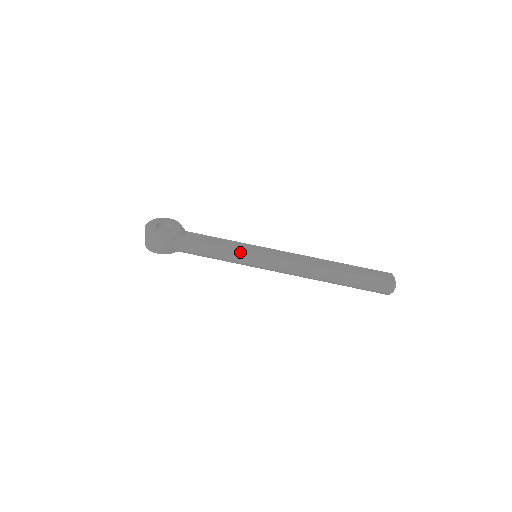
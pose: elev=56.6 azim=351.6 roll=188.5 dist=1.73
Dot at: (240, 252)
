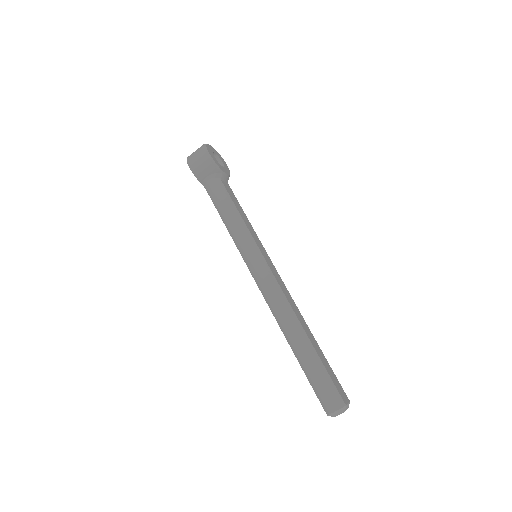
Dot at: (249, 235)
